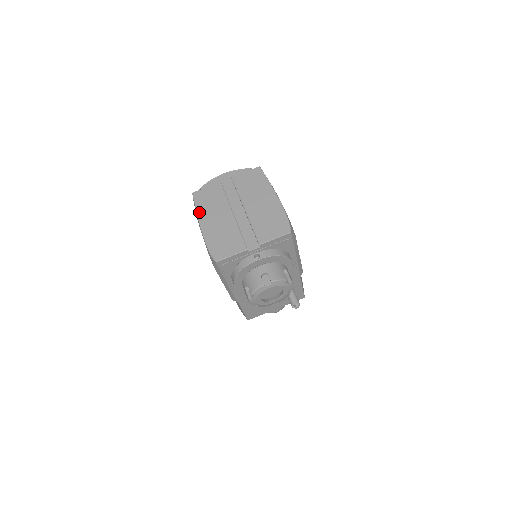
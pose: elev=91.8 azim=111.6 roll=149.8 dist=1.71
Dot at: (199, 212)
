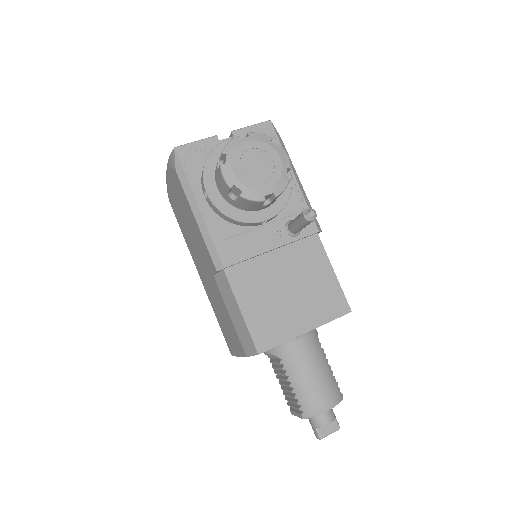
Dot at: occluded
